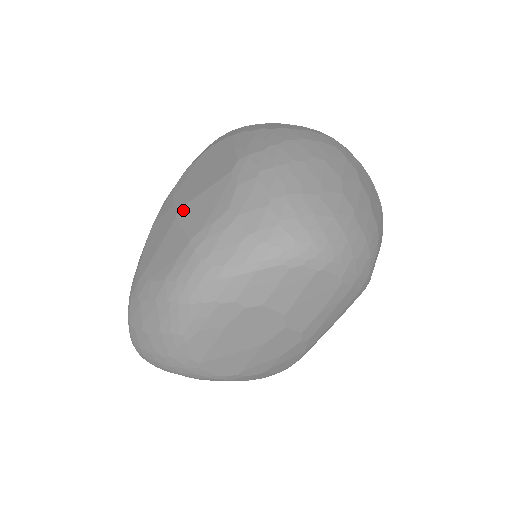
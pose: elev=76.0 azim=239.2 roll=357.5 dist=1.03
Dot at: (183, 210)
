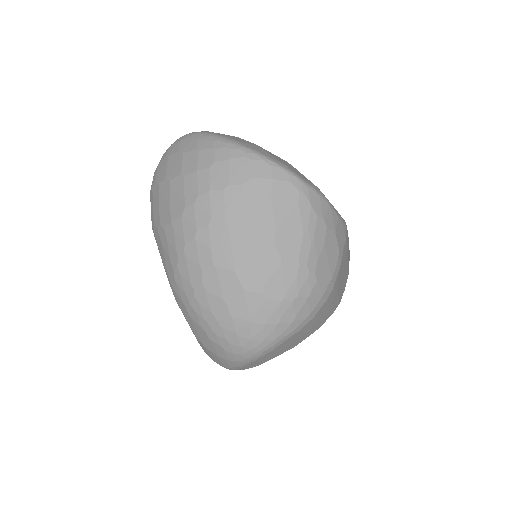
Dot at: occluded
